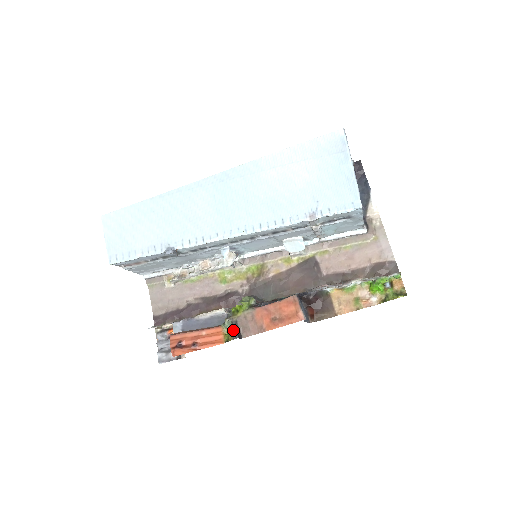
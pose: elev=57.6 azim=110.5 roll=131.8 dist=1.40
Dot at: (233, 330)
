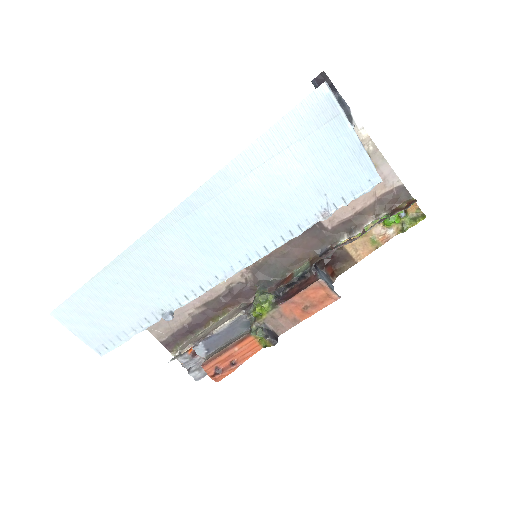
Dot at: (268, 337)
